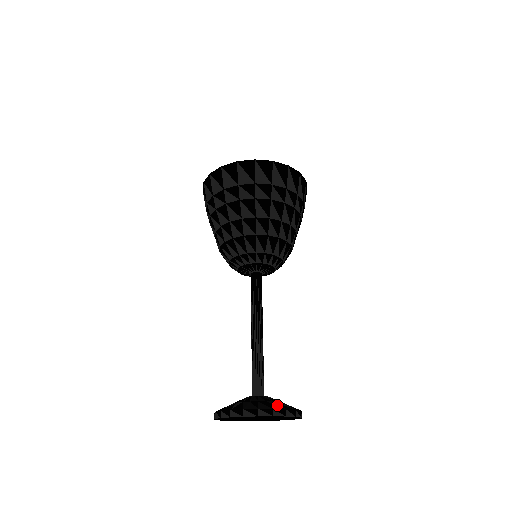
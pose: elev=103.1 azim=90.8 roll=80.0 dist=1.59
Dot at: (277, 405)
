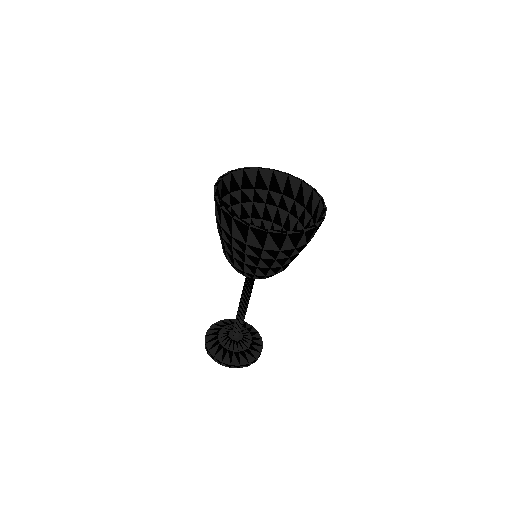
Dot at: (245, 358)
